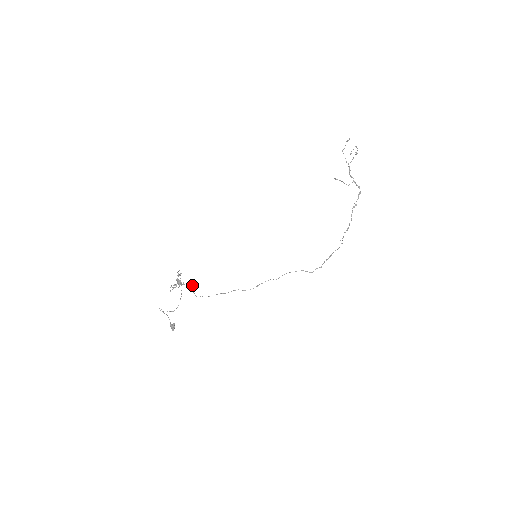
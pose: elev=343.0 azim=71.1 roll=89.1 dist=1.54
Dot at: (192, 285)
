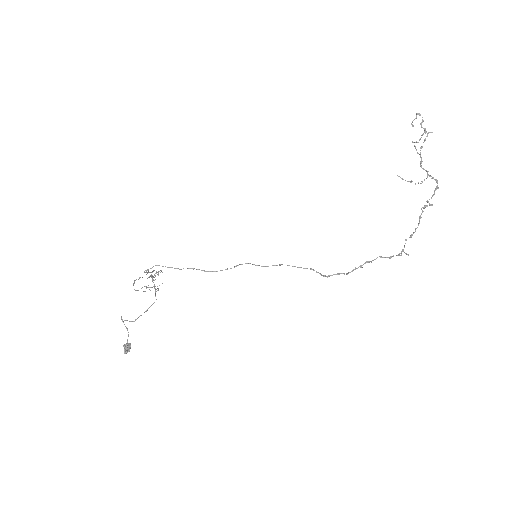
Dot at: (154, 270)
